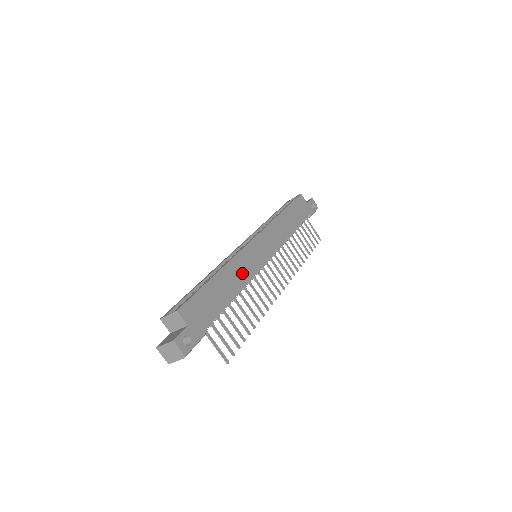
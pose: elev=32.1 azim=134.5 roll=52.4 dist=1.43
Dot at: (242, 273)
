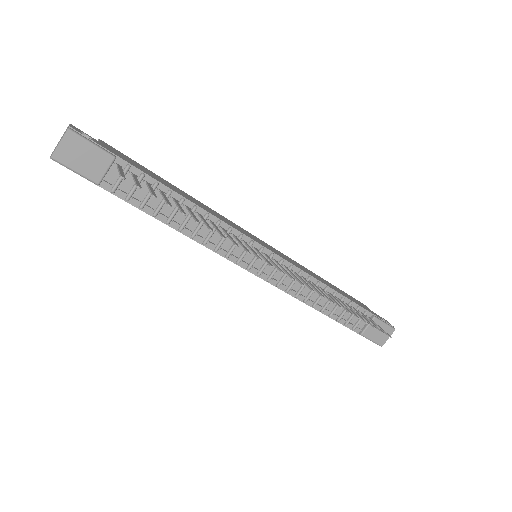
Dot at: (215, 214)
